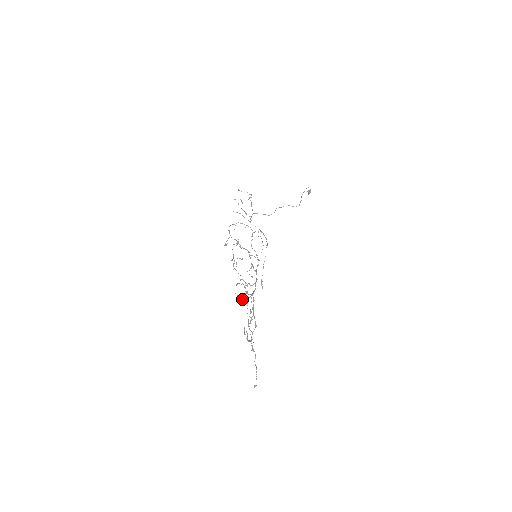
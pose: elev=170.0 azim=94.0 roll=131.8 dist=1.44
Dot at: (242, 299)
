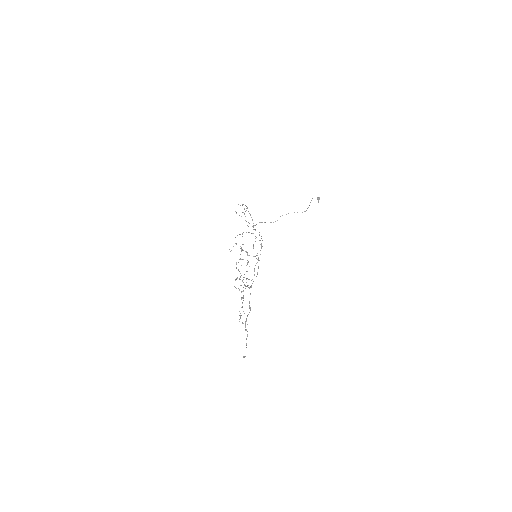
Dot at: occluded
